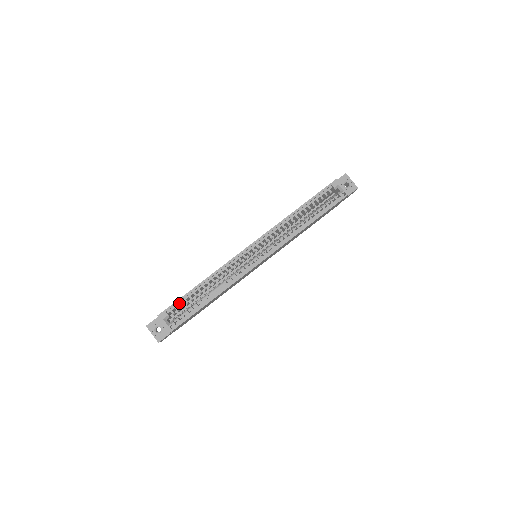
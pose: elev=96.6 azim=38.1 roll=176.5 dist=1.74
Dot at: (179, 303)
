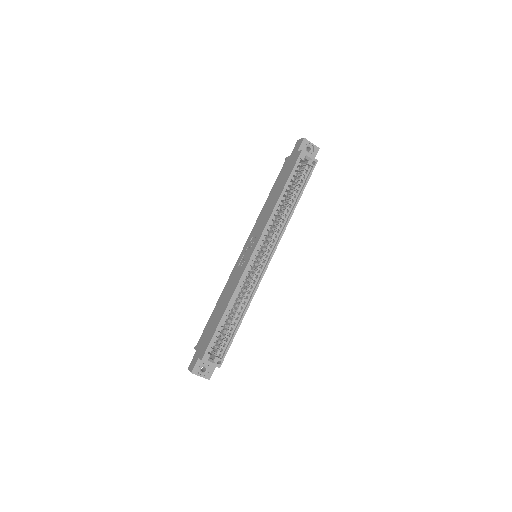
Dot at: (214, 338)
